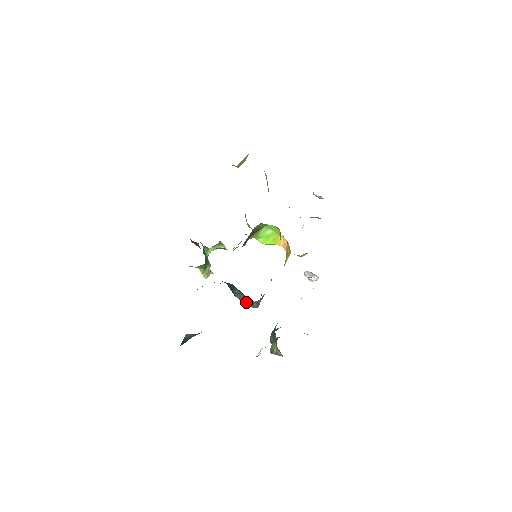
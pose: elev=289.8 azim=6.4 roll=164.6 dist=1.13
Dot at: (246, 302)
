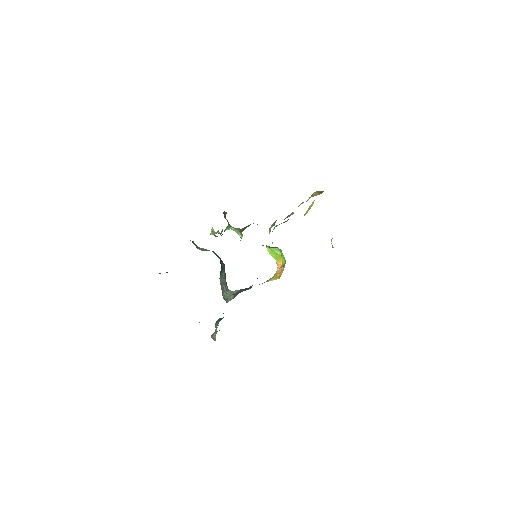
Dot at: (223, 289)
